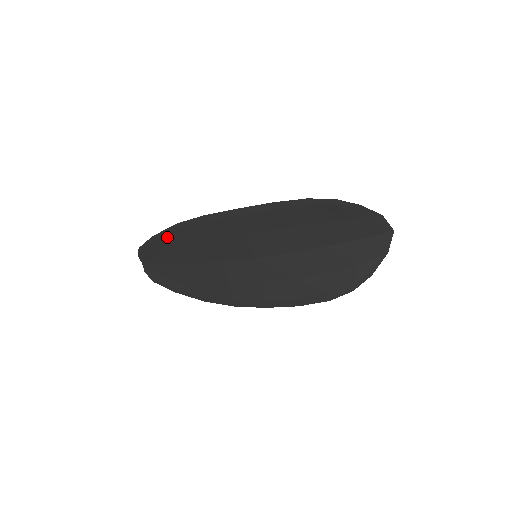
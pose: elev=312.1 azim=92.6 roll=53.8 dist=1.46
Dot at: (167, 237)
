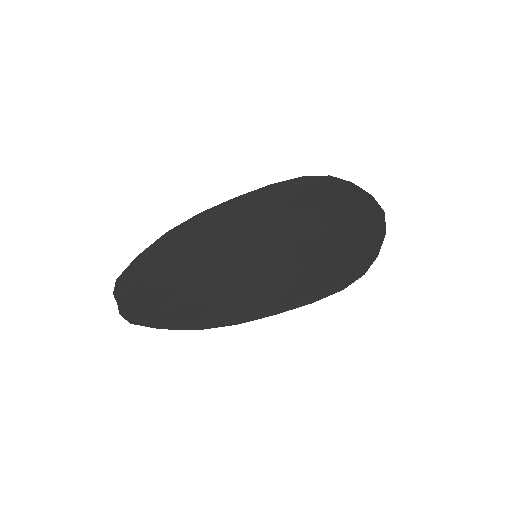
Dot at: (154, 253)
